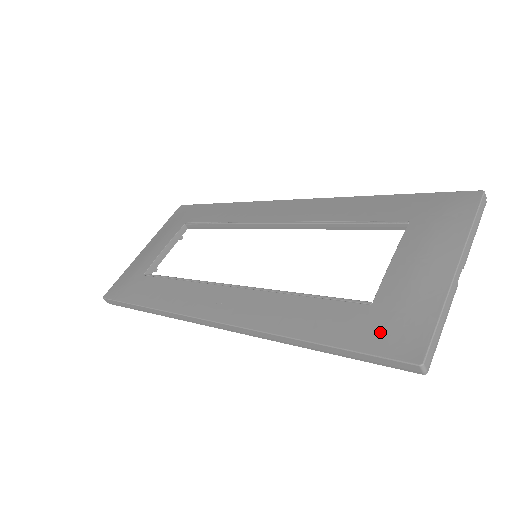
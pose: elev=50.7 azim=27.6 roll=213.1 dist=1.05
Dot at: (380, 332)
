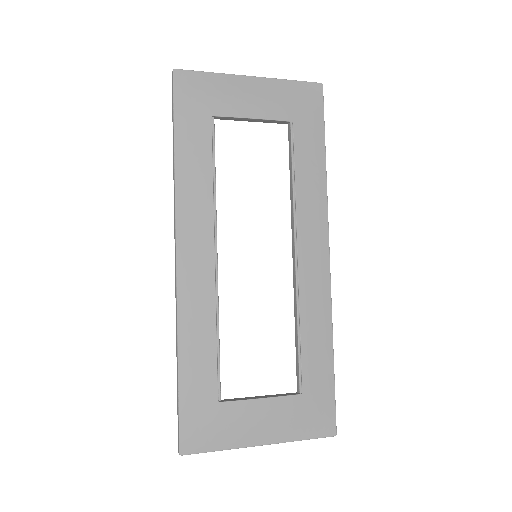
Dot at: (197, 419)
